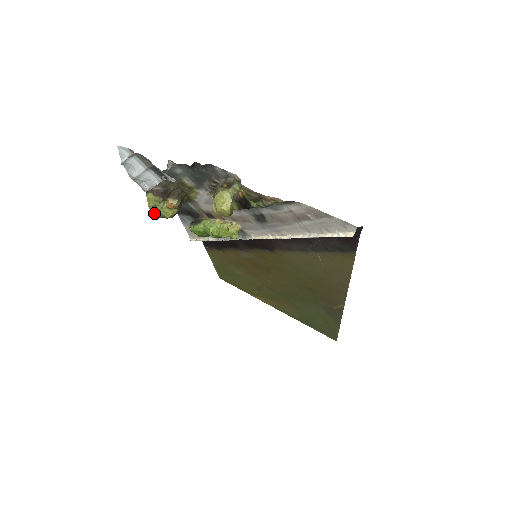
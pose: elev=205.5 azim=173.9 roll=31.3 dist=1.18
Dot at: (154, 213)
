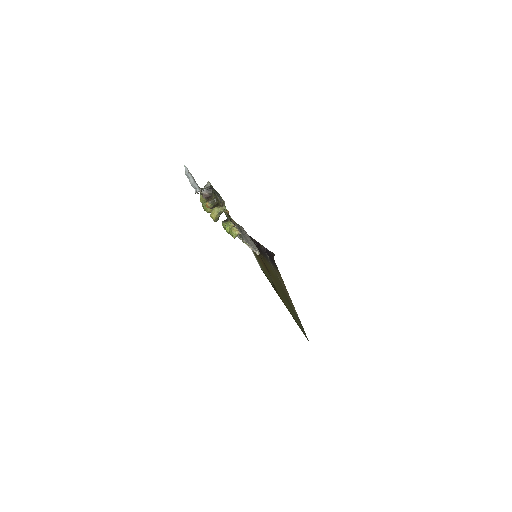
Dot at: occluded
